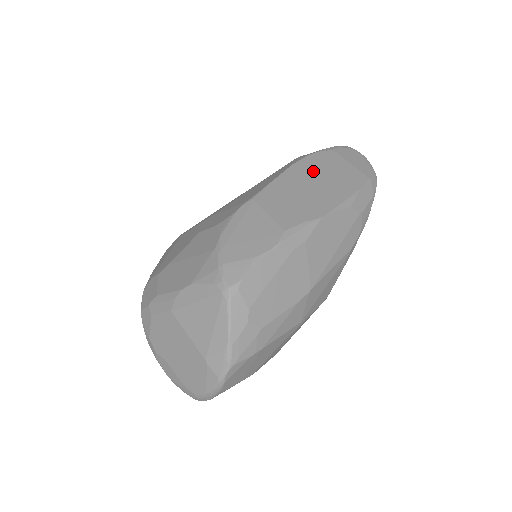
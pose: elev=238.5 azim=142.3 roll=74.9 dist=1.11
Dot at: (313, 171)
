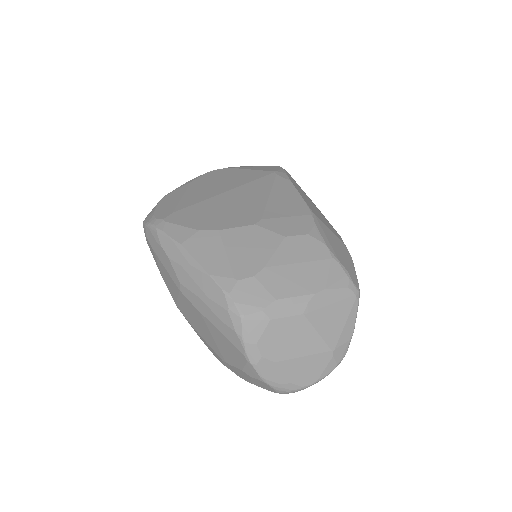
Dot at: (302, 190)
